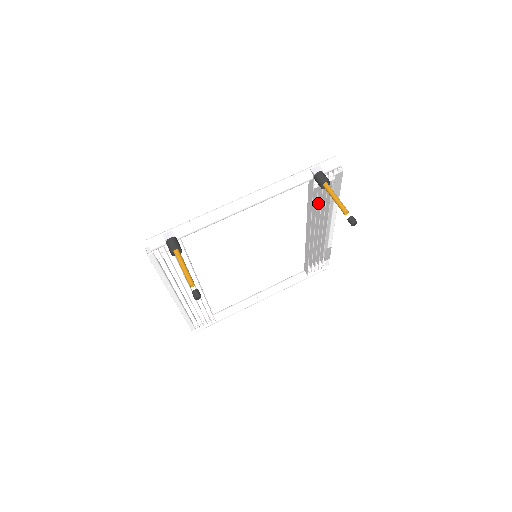
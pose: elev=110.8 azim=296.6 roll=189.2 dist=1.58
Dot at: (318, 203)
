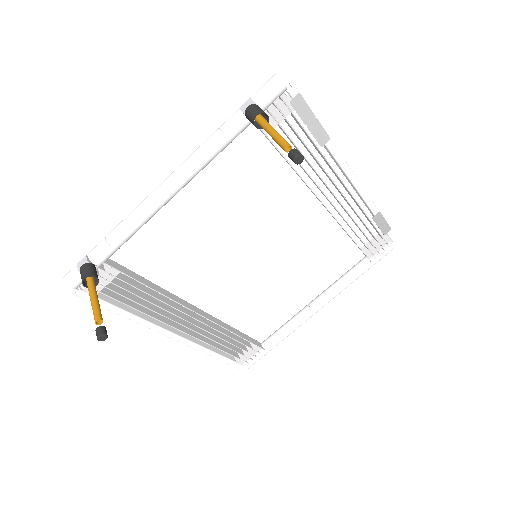
Dot at: occluded
